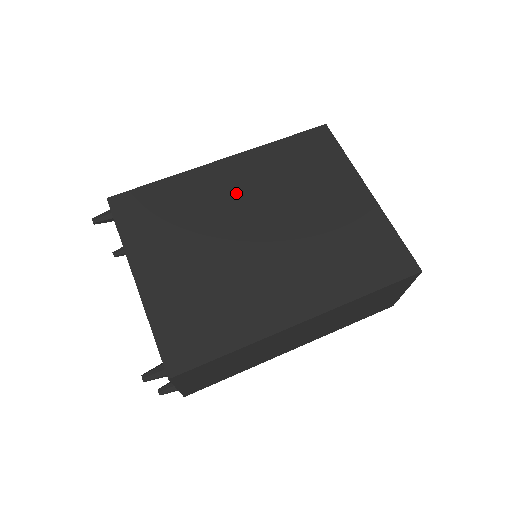
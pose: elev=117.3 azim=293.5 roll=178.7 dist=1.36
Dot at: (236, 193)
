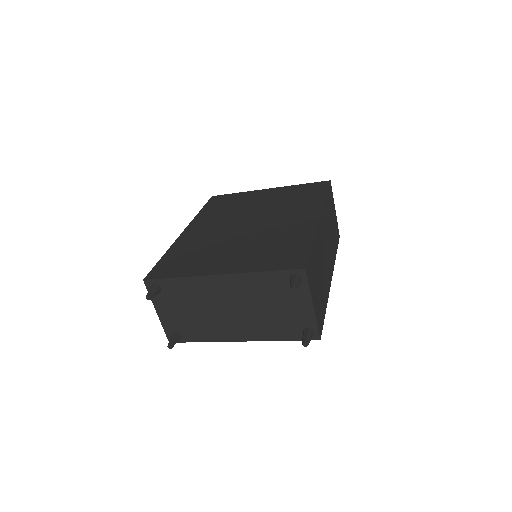
Dot at: (212, 229)
